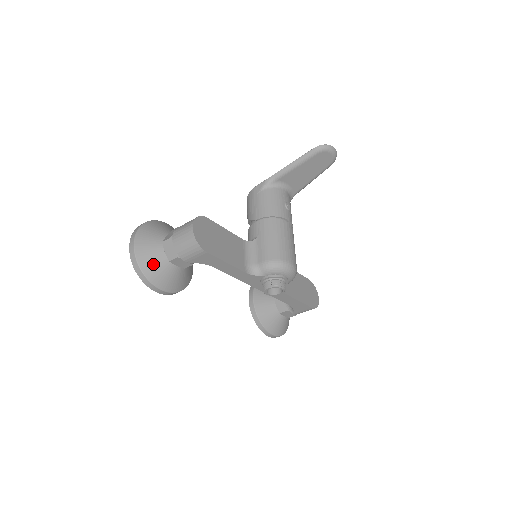
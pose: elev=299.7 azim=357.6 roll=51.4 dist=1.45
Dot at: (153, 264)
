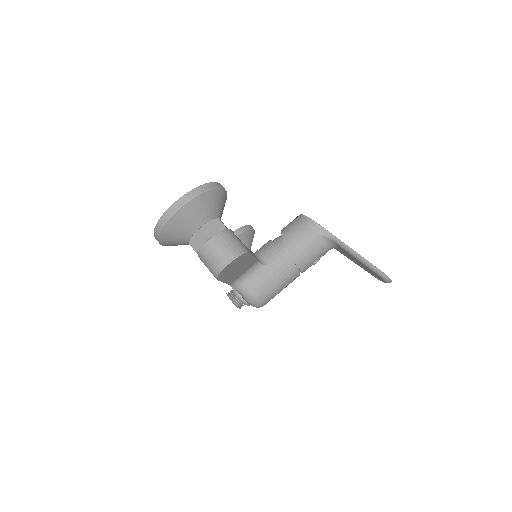
Dot at: (175, 234)
